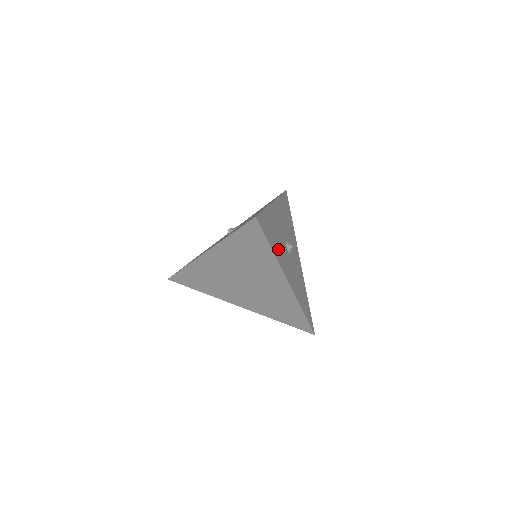
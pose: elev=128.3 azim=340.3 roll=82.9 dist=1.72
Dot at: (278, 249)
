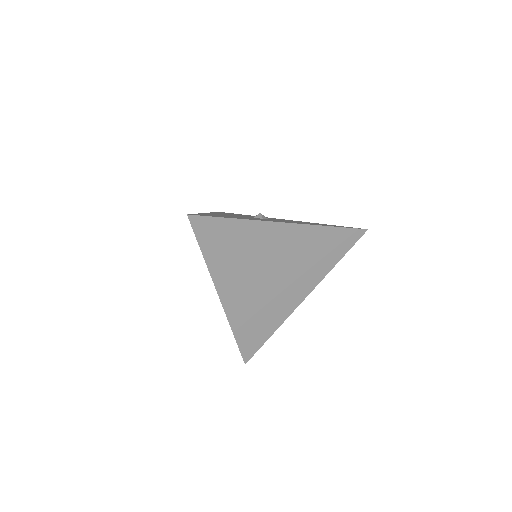
Dot at: occluded
